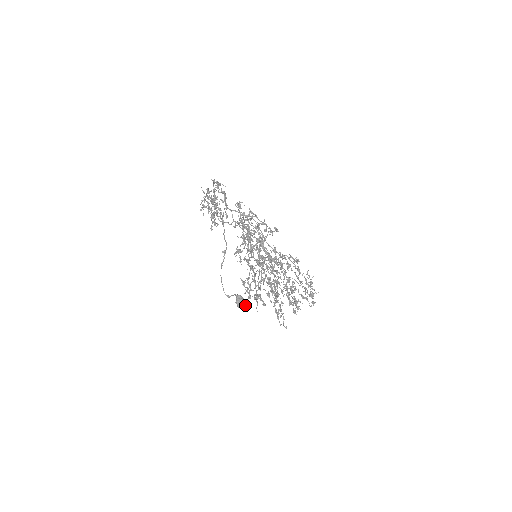
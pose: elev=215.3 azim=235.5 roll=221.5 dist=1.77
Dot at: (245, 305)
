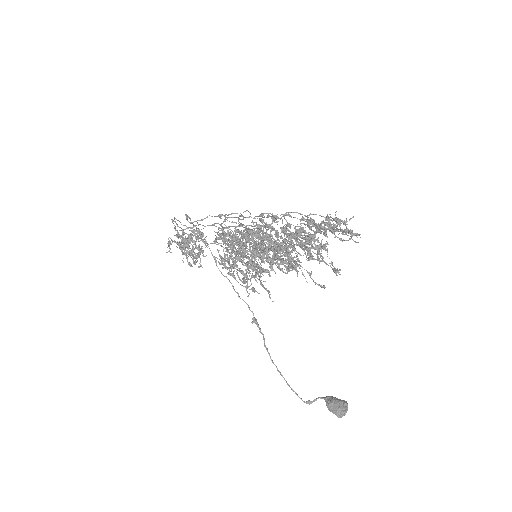
Dot at: (345, 406)
